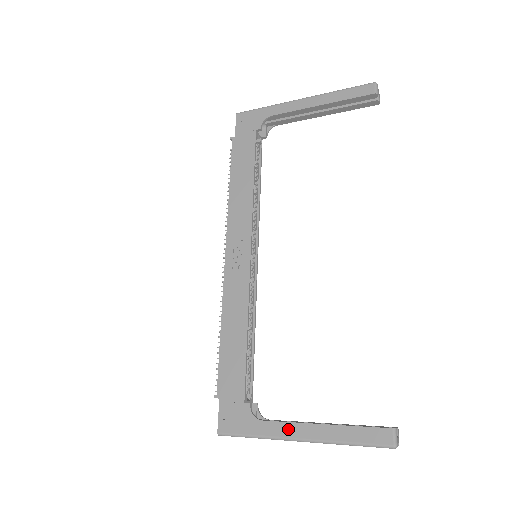
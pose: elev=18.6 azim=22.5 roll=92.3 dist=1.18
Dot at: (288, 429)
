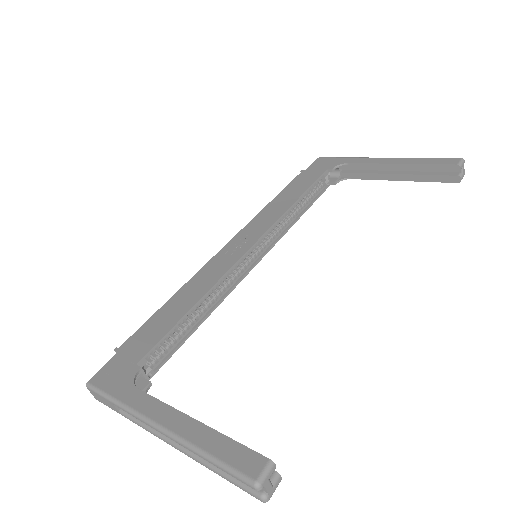
Dot at: (154, 407)
